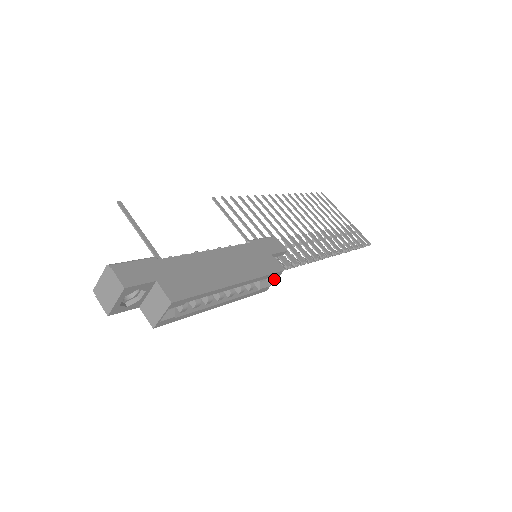
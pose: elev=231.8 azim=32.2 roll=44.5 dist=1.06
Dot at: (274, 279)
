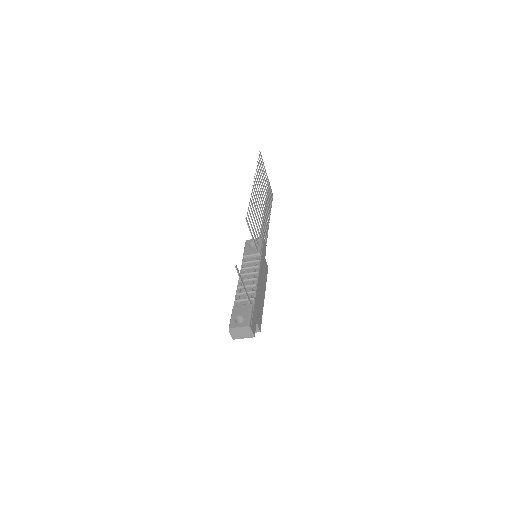
Dot at: occluded
